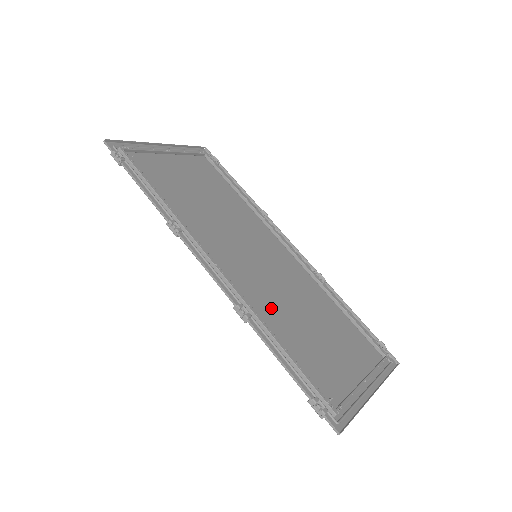
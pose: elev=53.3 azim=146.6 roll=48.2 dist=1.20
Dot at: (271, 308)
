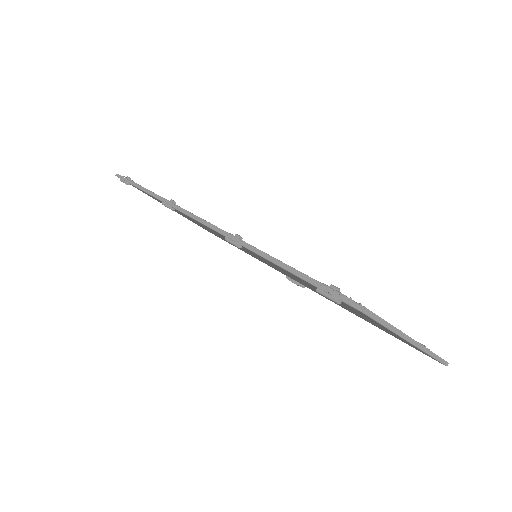
Dot at: occluded
